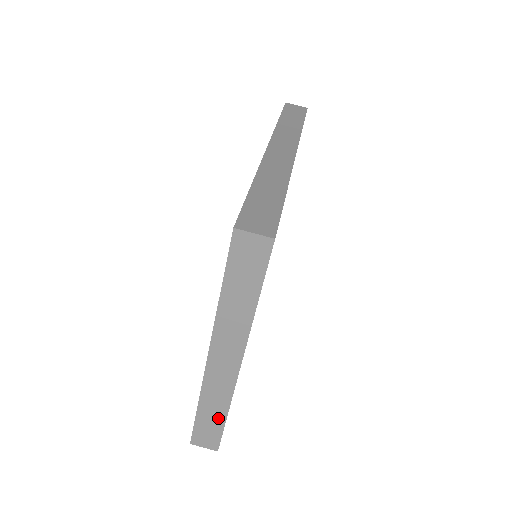
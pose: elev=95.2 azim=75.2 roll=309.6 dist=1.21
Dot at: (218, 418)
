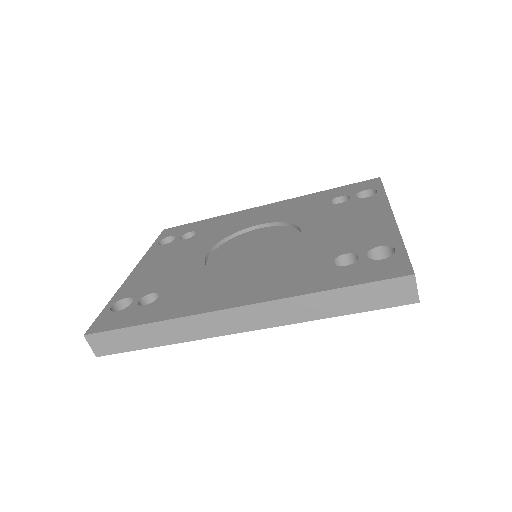
Dot at: occluded
